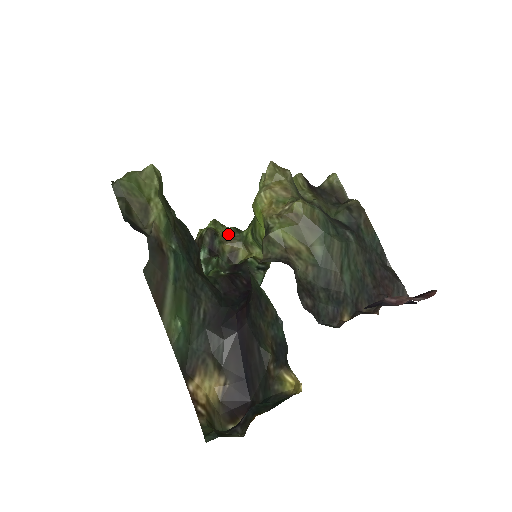
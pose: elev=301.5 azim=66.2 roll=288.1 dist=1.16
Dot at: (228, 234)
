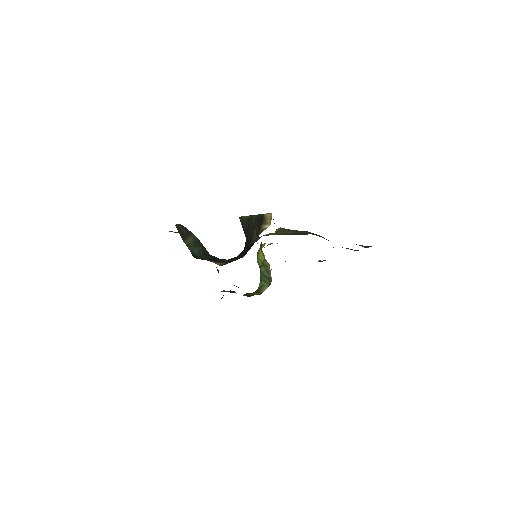
Dot at: (246, 294)
